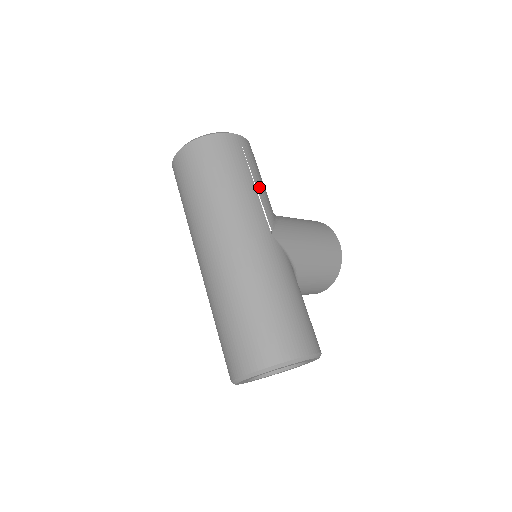
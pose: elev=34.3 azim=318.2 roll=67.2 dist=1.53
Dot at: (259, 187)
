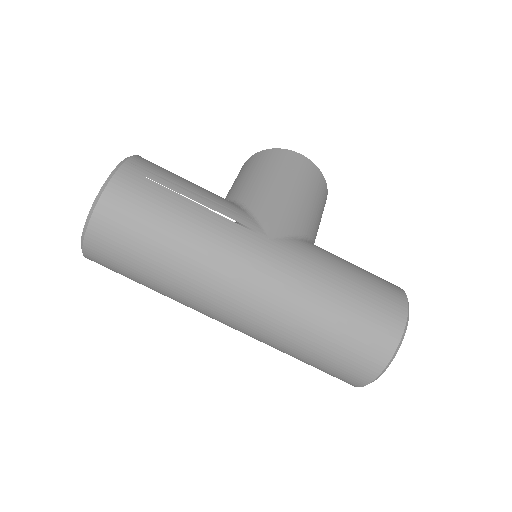
Dot at: (204, 201)
